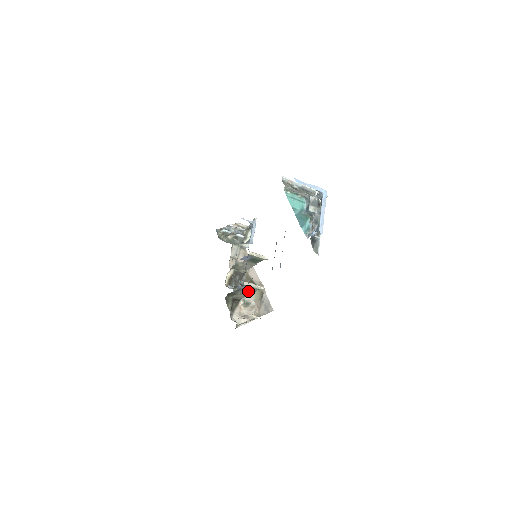
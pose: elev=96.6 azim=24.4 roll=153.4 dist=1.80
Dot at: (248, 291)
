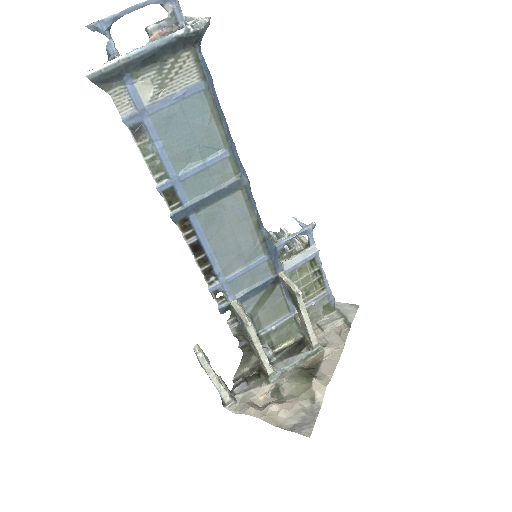
Dot at: occluded
